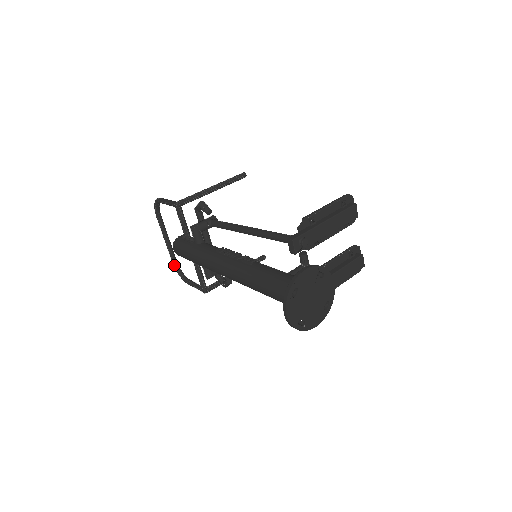
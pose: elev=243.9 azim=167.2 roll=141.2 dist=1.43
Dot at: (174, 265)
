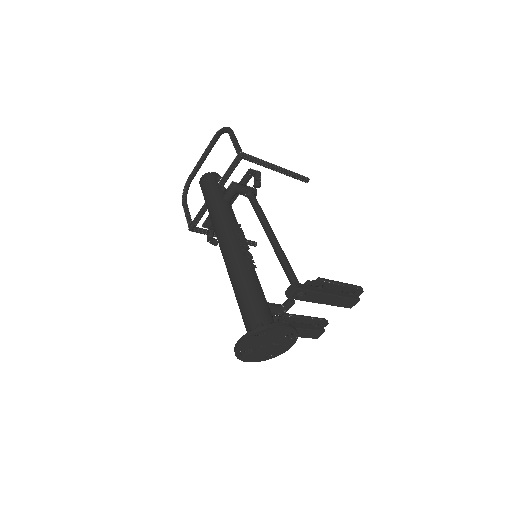
Dot at: (187, 181)
